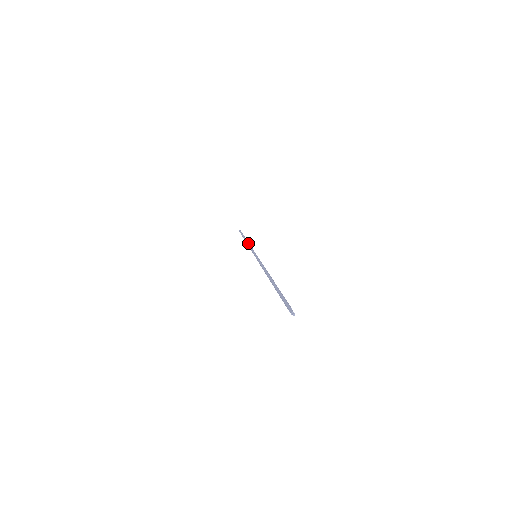
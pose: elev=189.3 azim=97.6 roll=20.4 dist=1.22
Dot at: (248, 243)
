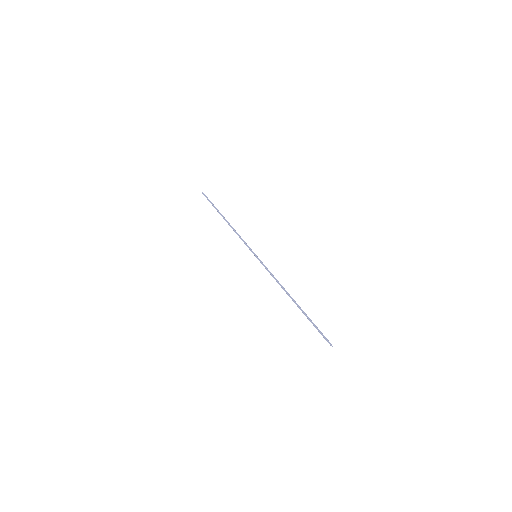
Dot at: (233, 229)
